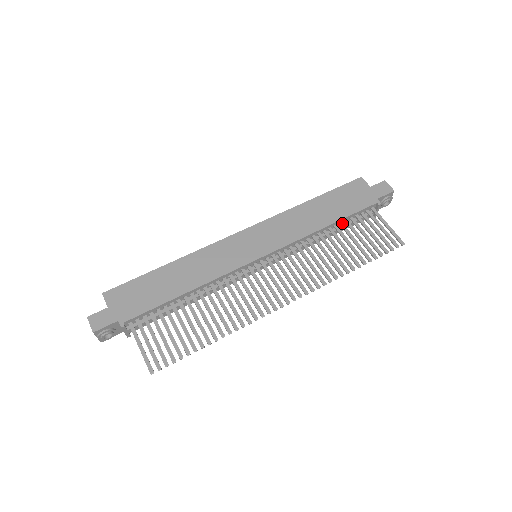
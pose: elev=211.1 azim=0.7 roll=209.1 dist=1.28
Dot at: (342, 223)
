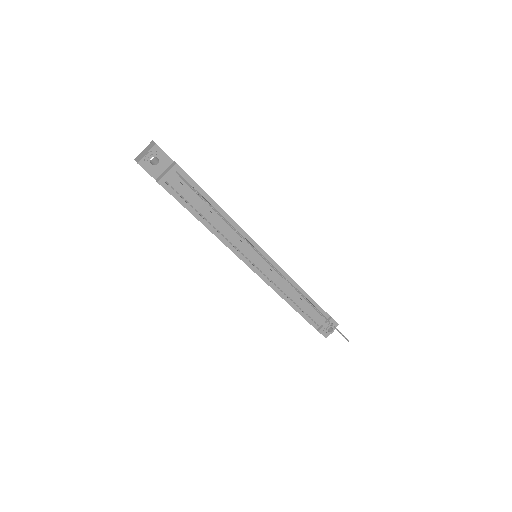
Dot at: (310, 301)
